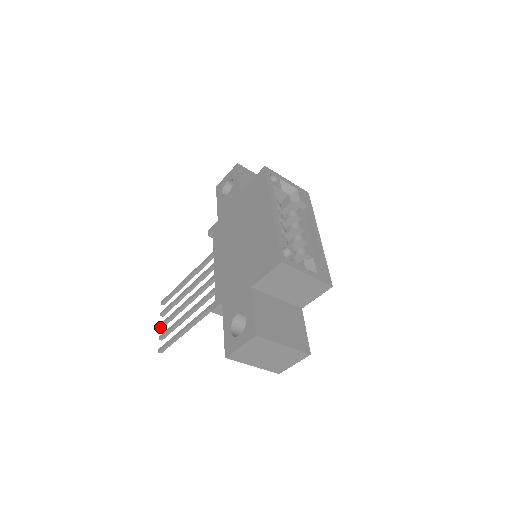
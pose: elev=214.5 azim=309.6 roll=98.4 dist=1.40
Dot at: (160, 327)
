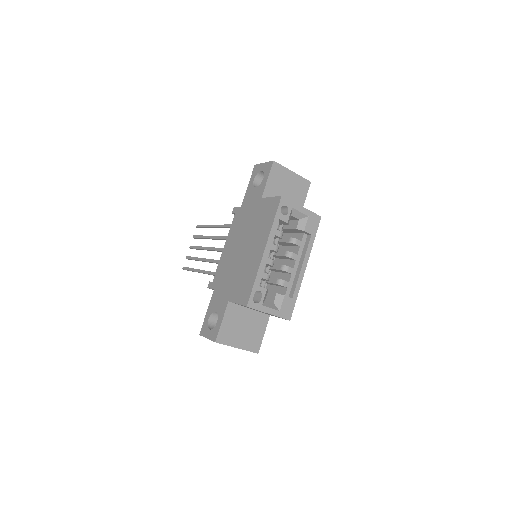
Dot at: occluded
